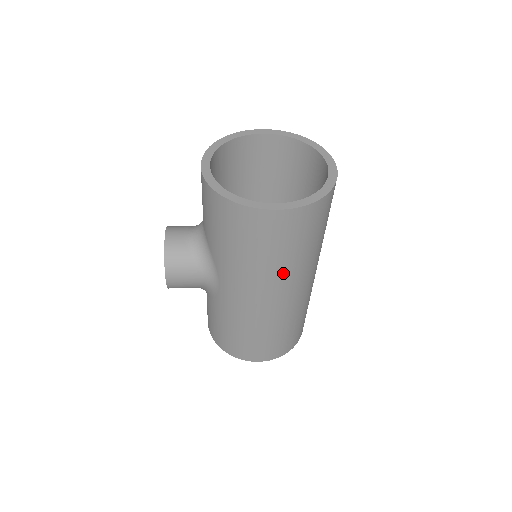
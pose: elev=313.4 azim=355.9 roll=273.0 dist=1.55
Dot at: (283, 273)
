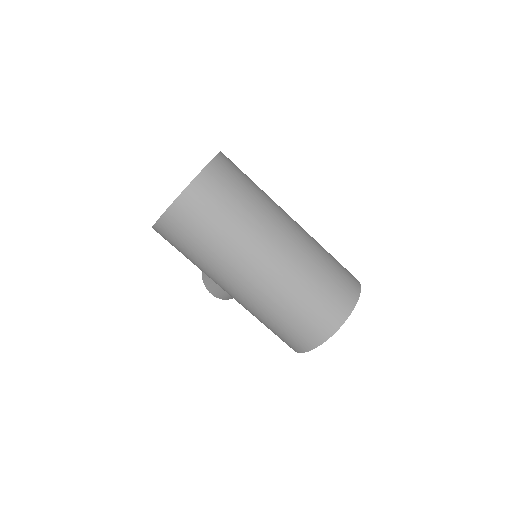
Dot at: (214, 264)
